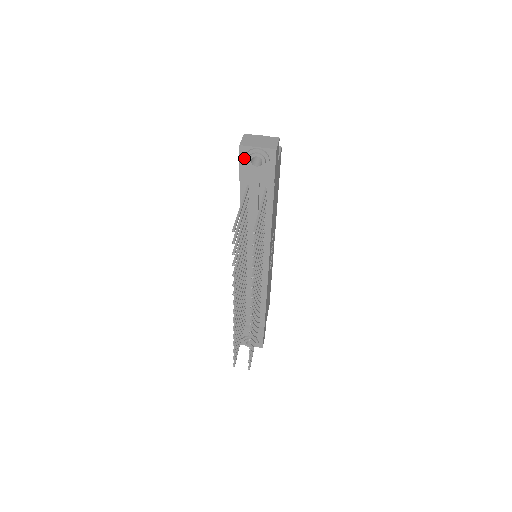
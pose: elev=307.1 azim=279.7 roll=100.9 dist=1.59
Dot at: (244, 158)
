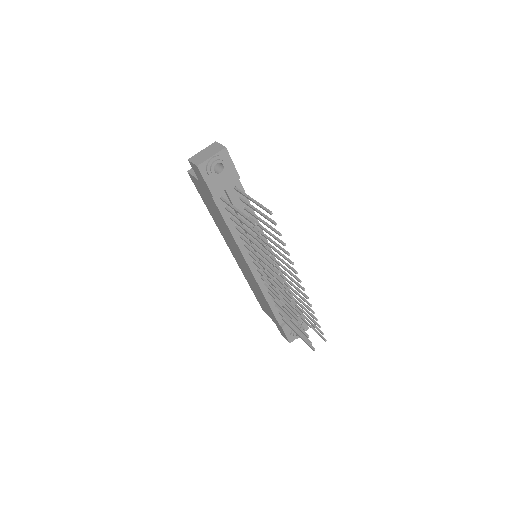
Dot at: (206, 174)
